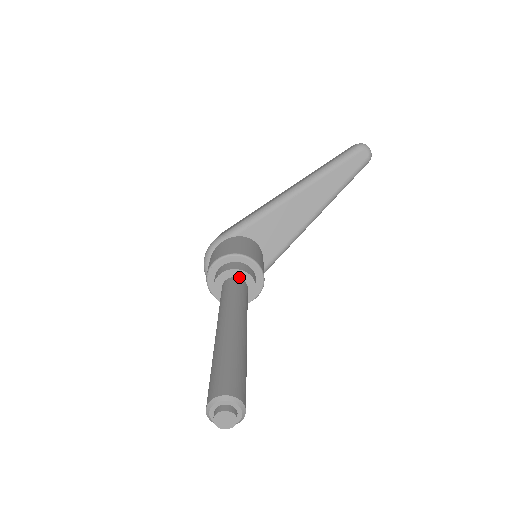
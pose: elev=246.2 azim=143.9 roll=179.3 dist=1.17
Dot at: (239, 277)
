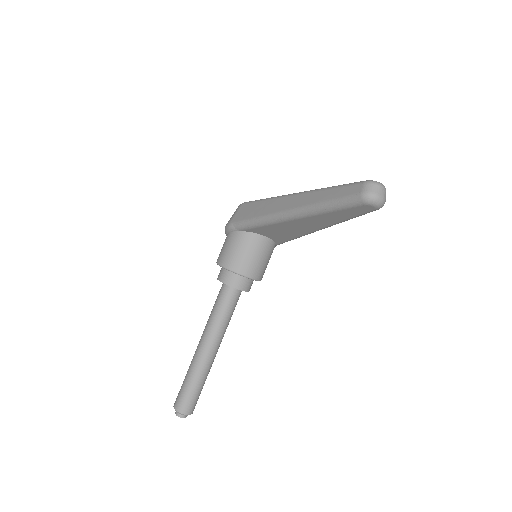
Dot at: (231, 286)
